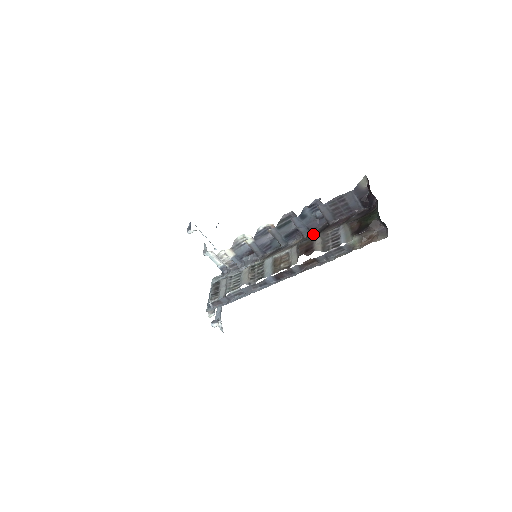
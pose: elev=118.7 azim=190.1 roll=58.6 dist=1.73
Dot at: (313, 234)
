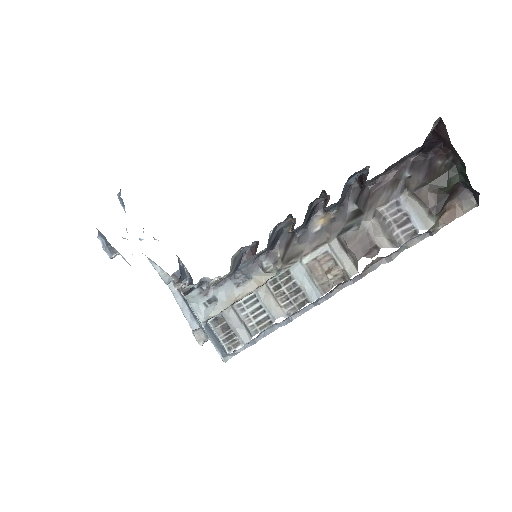
Dot at: (350, 210)
